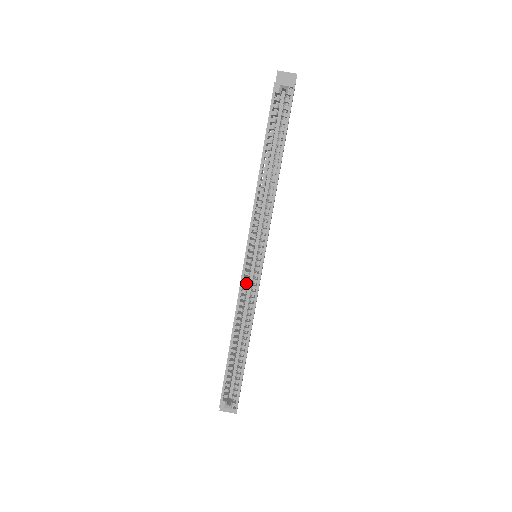
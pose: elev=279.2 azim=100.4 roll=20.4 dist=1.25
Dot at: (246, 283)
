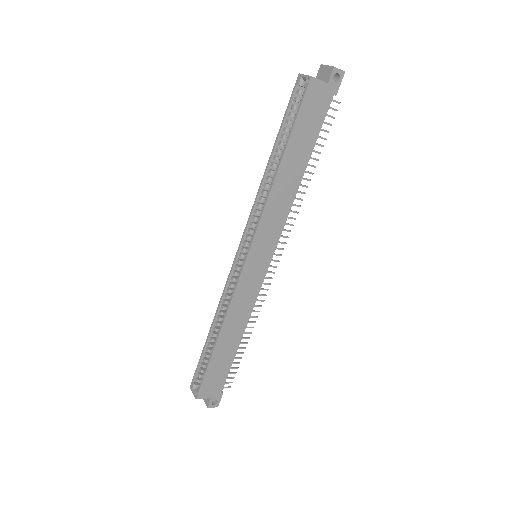
Dot at: (236, 277)
